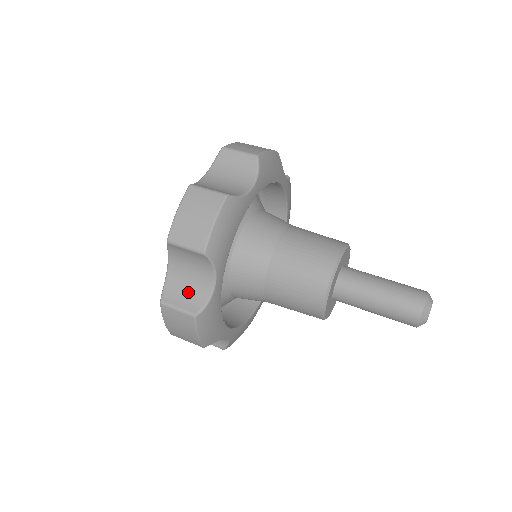
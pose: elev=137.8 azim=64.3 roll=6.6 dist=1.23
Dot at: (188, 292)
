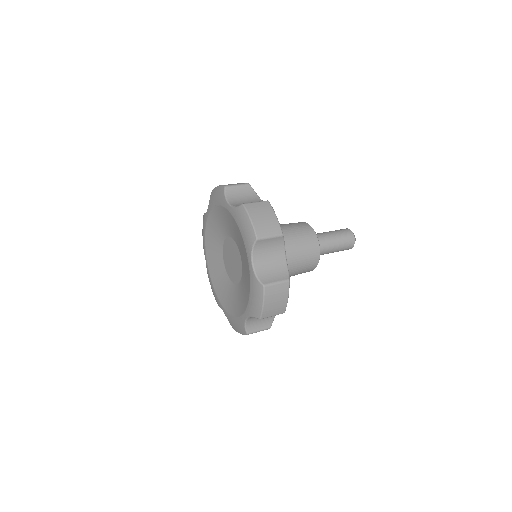
Dot at: (274, 271)
